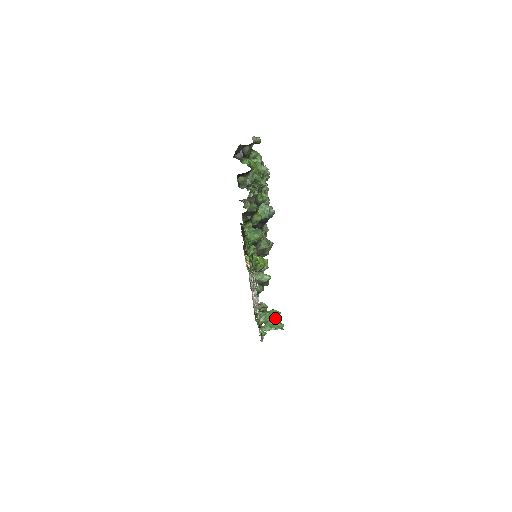
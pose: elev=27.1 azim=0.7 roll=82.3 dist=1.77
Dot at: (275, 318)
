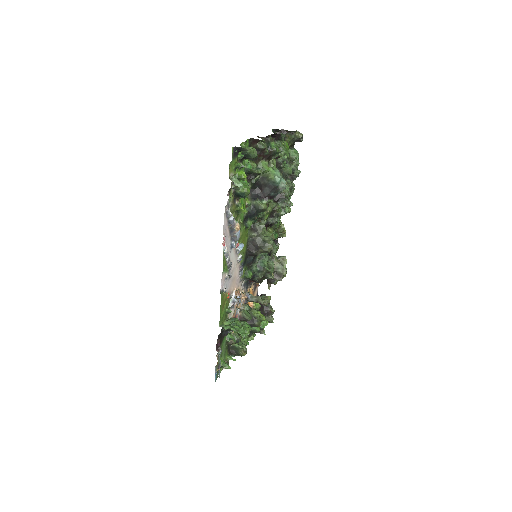
Dot at: (242, 326)
